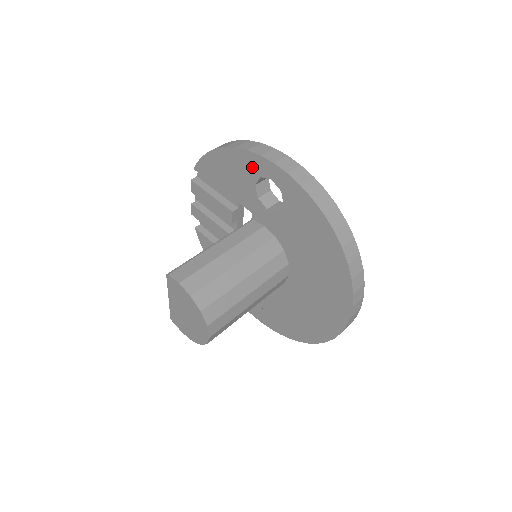
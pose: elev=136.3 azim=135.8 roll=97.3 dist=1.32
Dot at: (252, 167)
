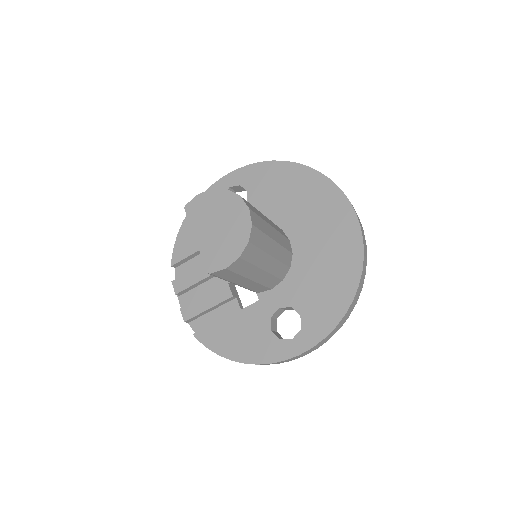
Dot at: occluded
